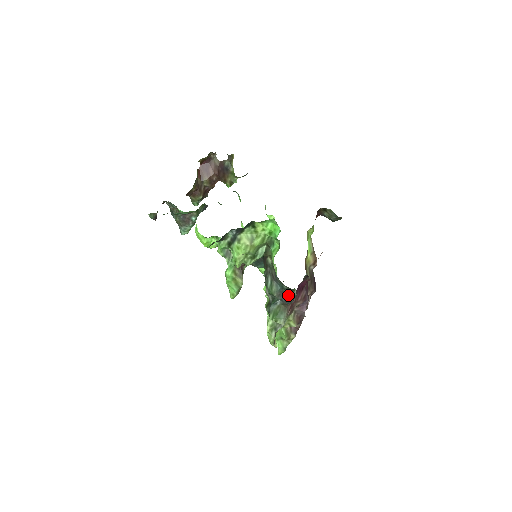
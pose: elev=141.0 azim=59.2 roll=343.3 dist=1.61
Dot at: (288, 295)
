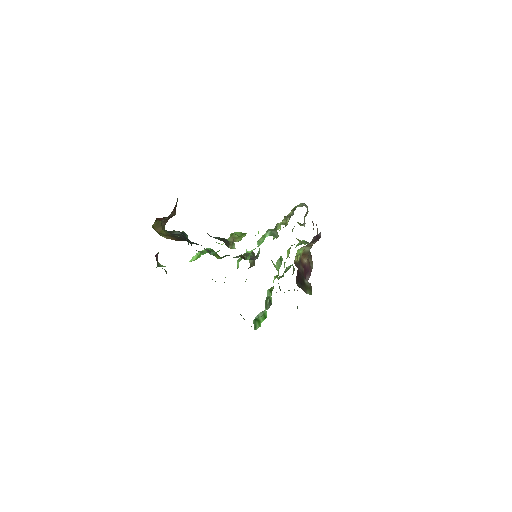
Dot at: occluded
